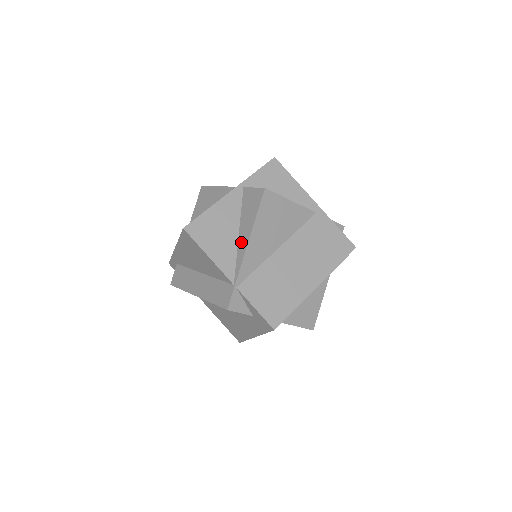
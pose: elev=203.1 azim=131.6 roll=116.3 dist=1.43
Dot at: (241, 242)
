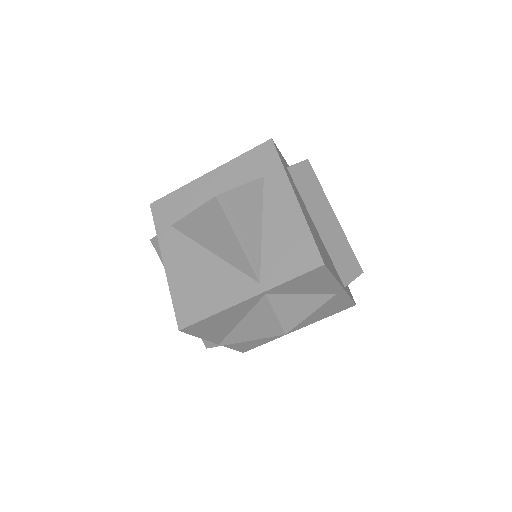
Dot at: (239, 331)
